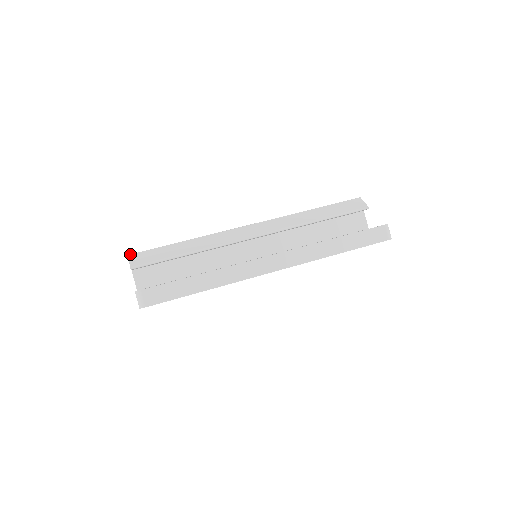
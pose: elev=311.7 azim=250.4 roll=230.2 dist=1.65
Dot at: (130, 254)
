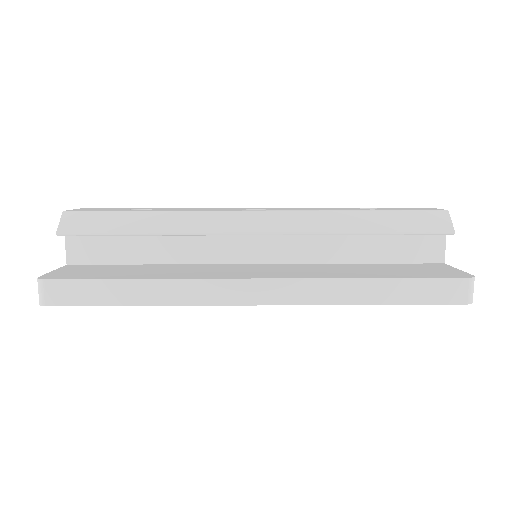
Dot at: (66, 211)
